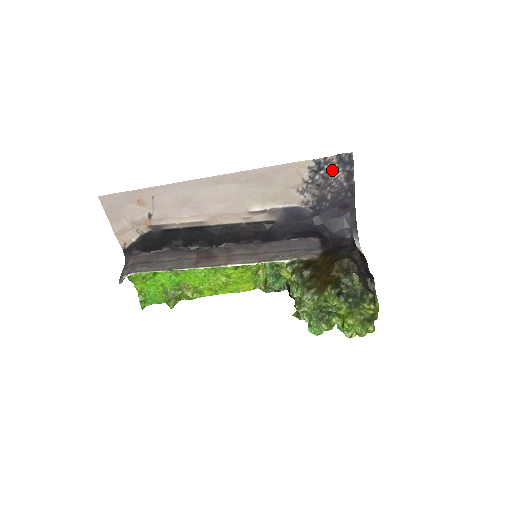
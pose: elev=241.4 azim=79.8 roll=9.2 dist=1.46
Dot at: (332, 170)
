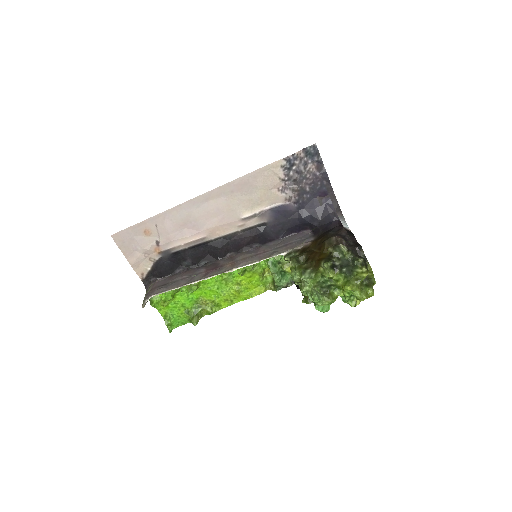
Dot at: (303, 164)
